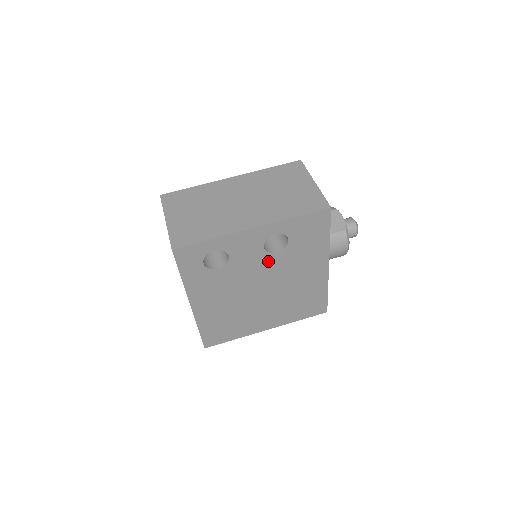
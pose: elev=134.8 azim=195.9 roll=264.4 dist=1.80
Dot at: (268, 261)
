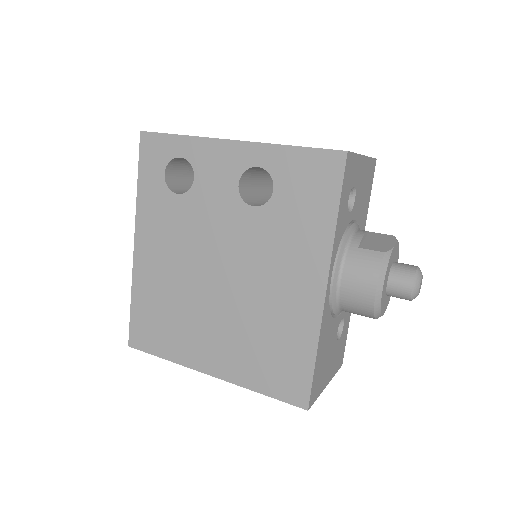
Dot at: (239, 218)
